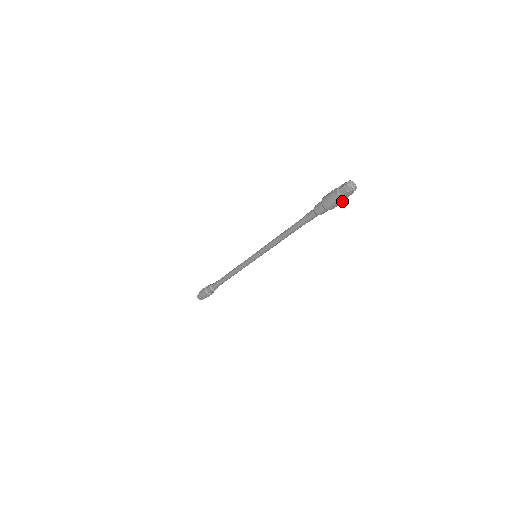
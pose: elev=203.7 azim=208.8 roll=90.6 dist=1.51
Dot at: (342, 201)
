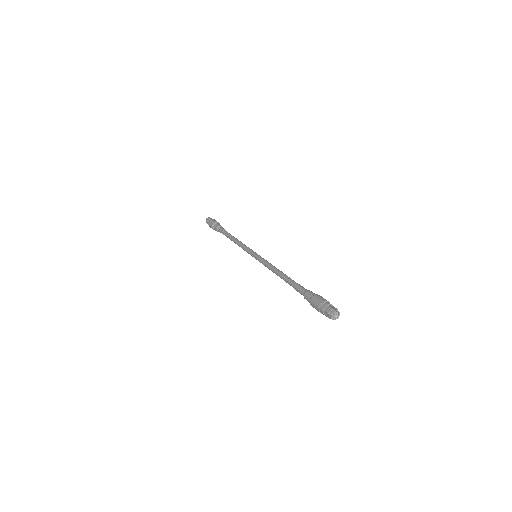
Dot at: occluded
